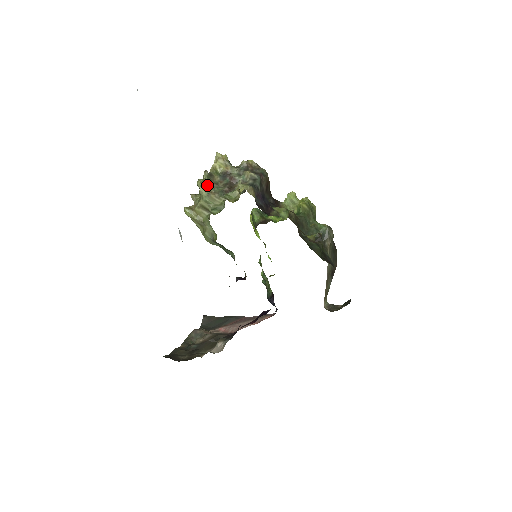
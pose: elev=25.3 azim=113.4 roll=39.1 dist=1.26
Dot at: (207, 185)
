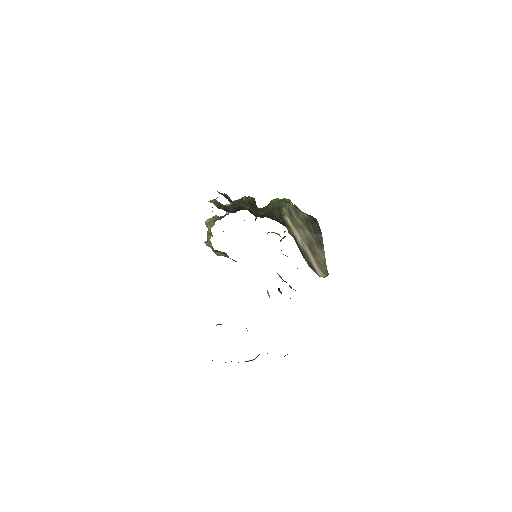
Dot at: (210, 220)
